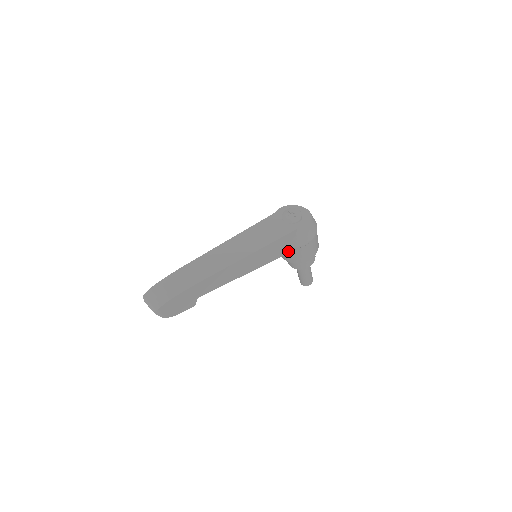
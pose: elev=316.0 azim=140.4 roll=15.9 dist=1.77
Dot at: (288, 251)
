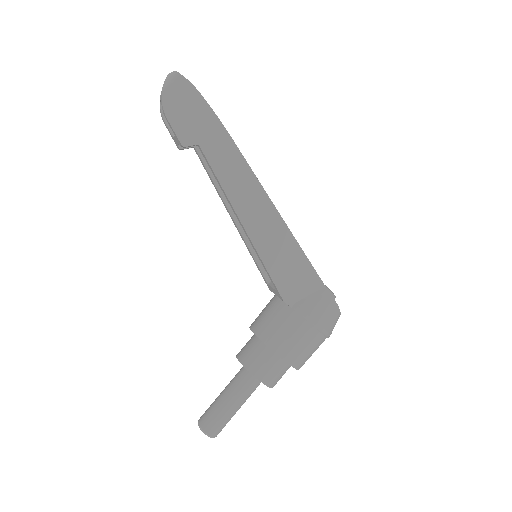
Dot at: (287, 297)
